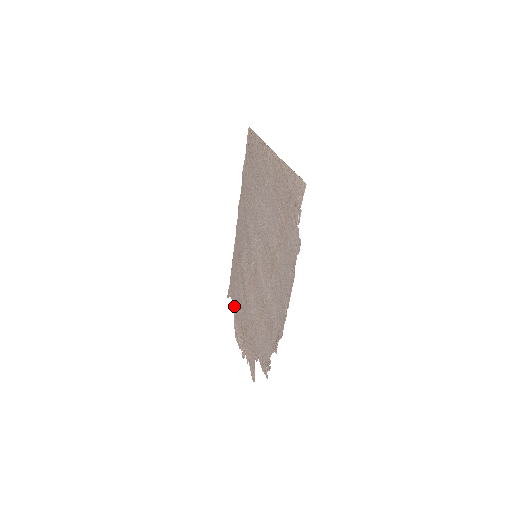
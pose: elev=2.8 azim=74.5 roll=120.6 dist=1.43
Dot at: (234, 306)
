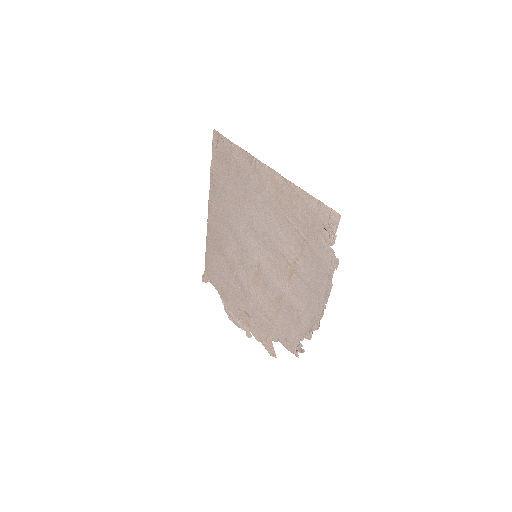
Dot at: (220, 292)
